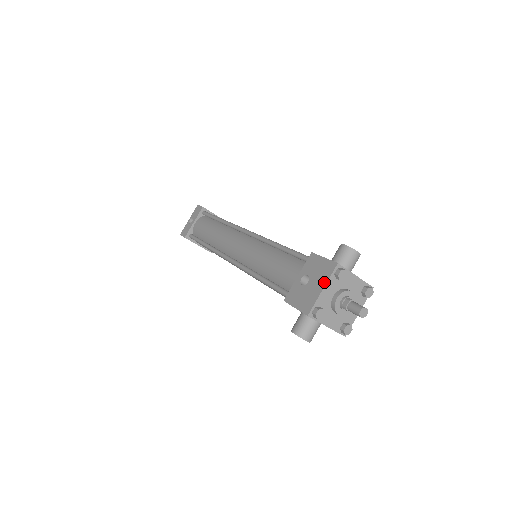
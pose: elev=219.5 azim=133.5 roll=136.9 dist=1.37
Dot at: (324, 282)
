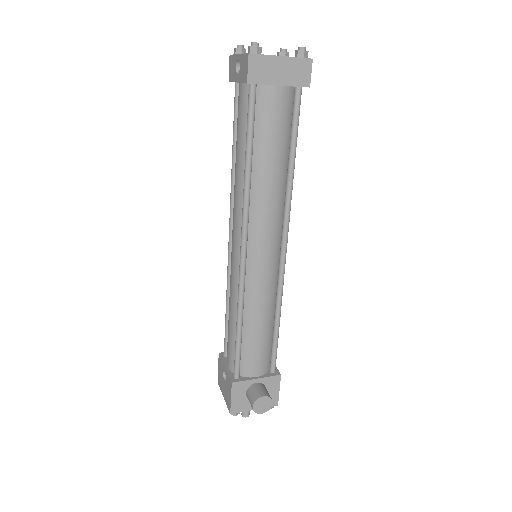
Dot at: (225, 399)
